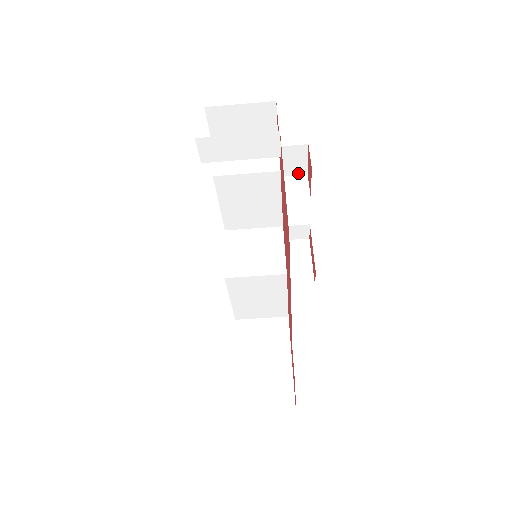
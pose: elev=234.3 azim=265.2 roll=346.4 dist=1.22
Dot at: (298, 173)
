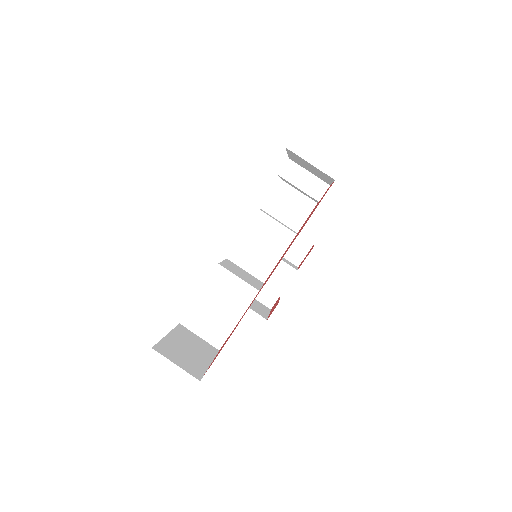
Dot at: (293, 262)
